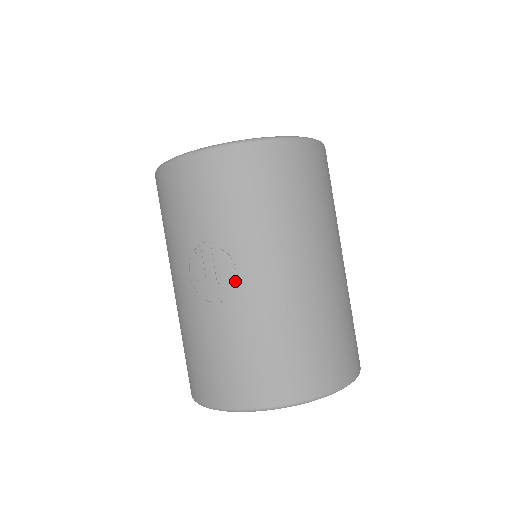
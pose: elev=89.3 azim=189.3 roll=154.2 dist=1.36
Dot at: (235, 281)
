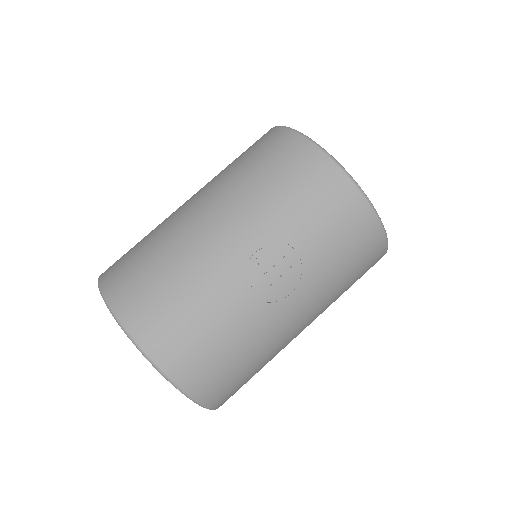
Dot at: (276, 296)
